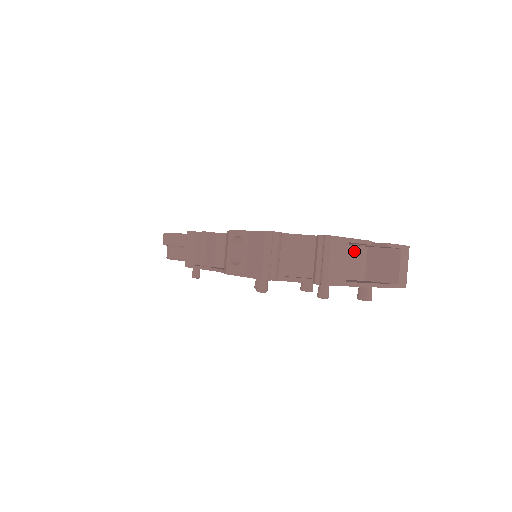
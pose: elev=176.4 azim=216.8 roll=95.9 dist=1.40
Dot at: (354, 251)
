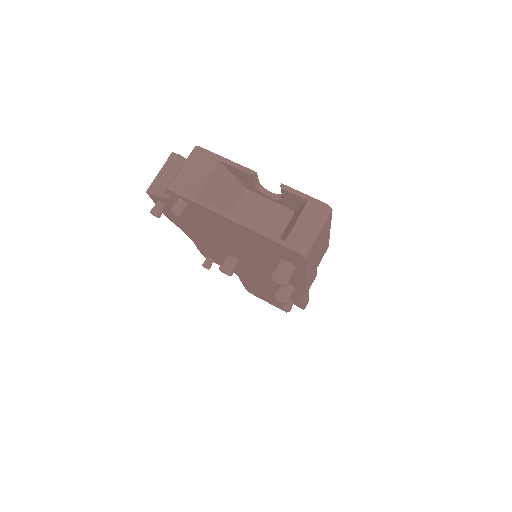
Dot at: (270, 207)
